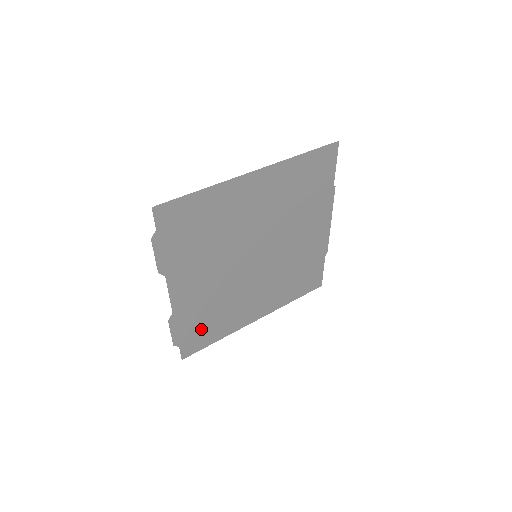
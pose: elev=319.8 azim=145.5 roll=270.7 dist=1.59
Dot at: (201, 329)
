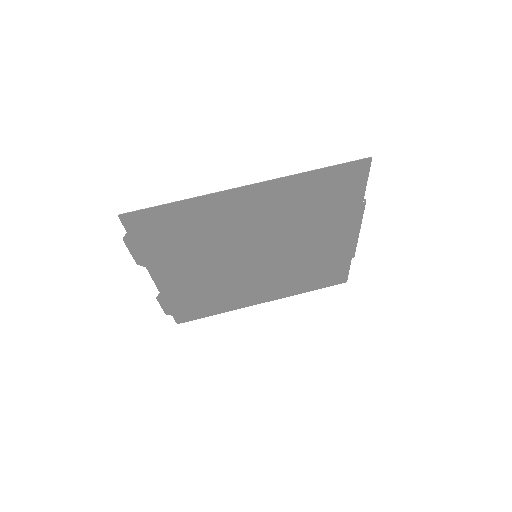
Dot at: (195, 305)
